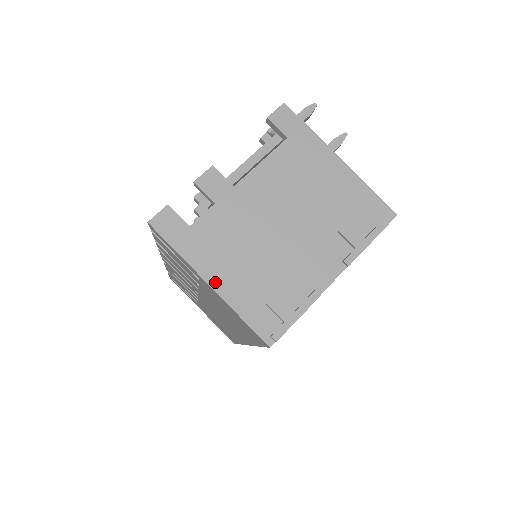
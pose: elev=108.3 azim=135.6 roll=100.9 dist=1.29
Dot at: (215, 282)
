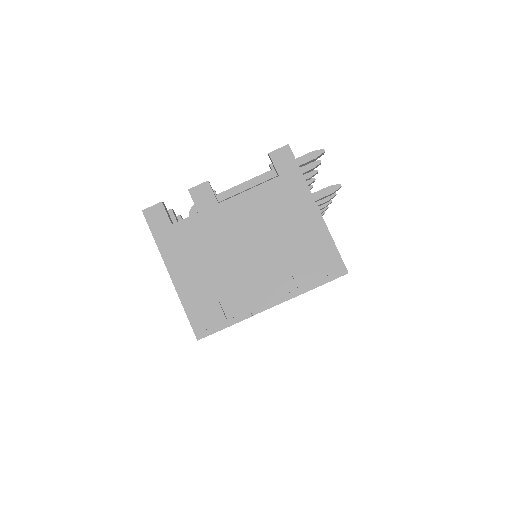
Dot at: (175, 275)
